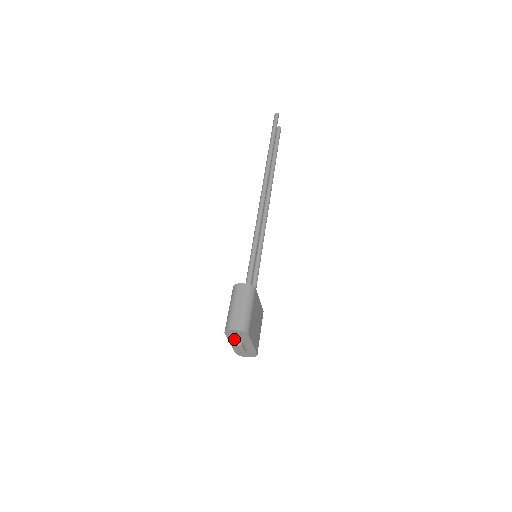
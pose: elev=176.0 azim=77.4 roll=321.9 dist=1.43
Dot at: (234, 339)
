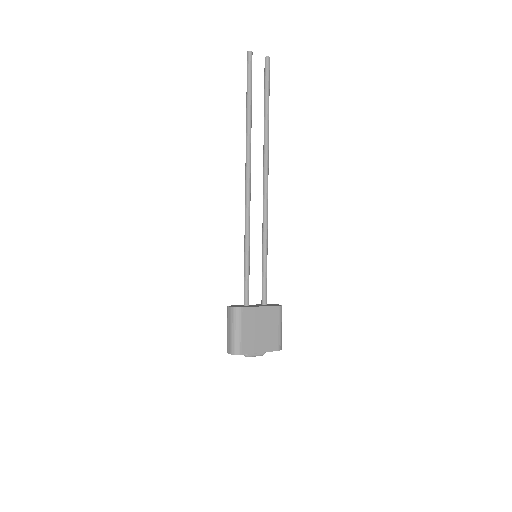
Dot at: occluded
